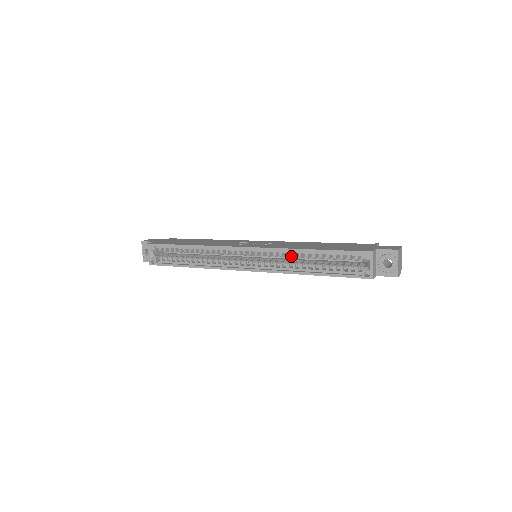
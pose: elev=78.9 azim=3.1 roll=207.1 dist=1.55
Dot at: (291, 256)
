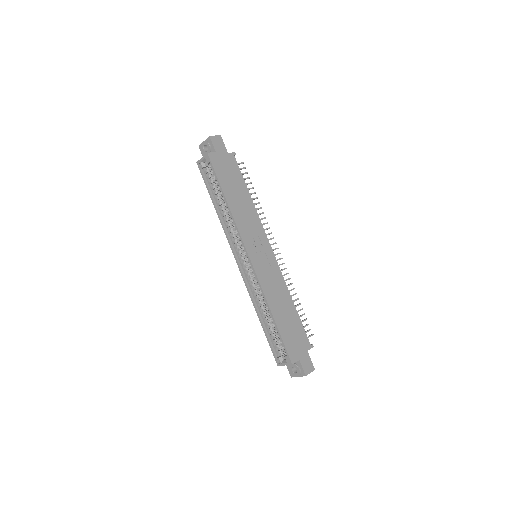
Dot at: occluded
